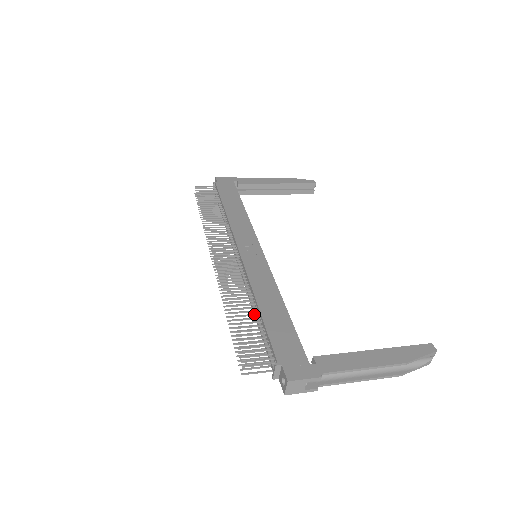
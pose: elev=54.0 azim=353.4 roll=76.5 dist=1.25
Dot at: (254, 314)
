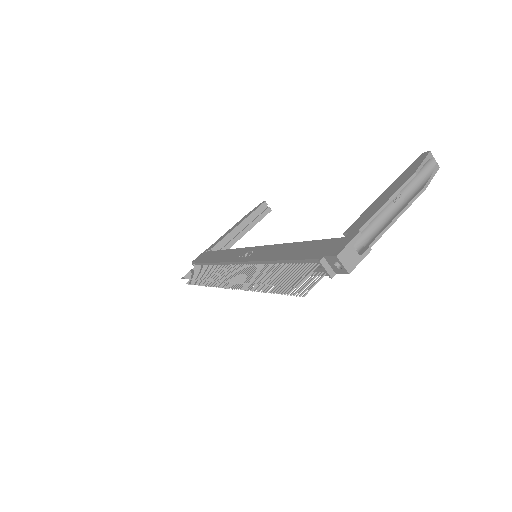
Dot at: (279, 267)
